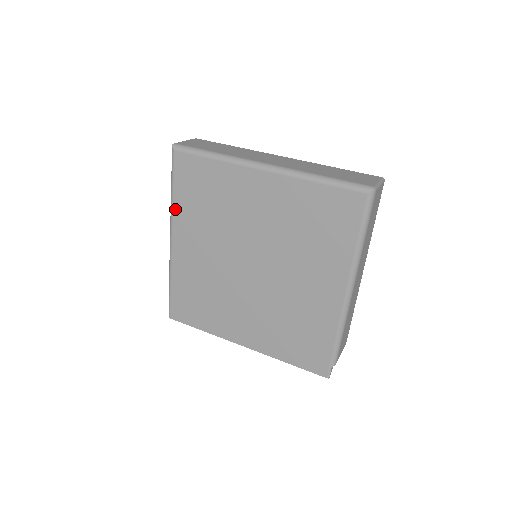
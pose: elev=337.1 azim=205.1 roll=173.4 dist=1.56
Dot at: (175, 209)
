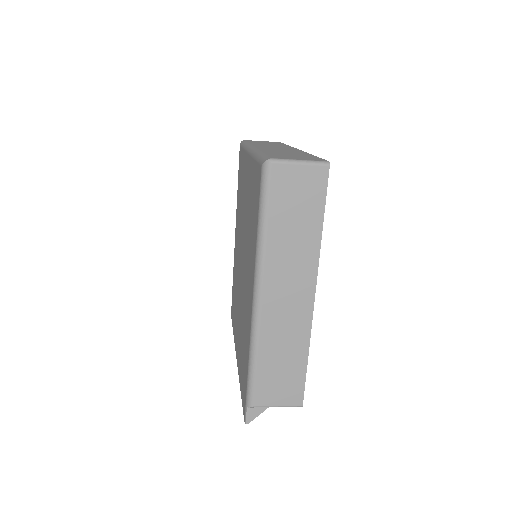
Dot at: occluded
